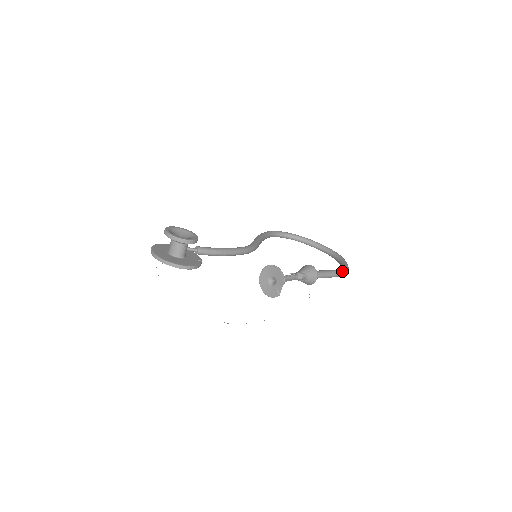
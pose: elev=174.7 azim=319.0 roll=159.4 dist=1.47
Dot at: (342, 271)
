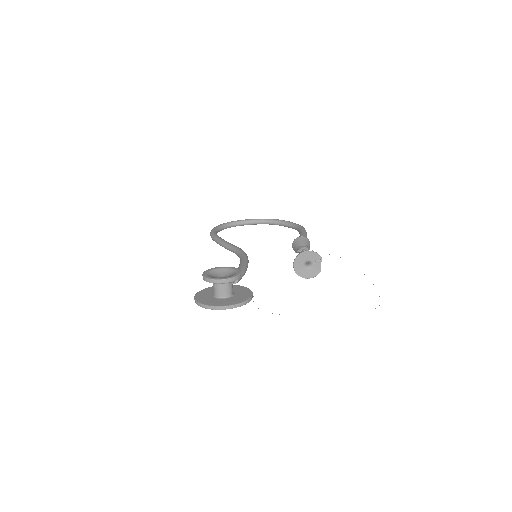
Dot at: (304, 229)
